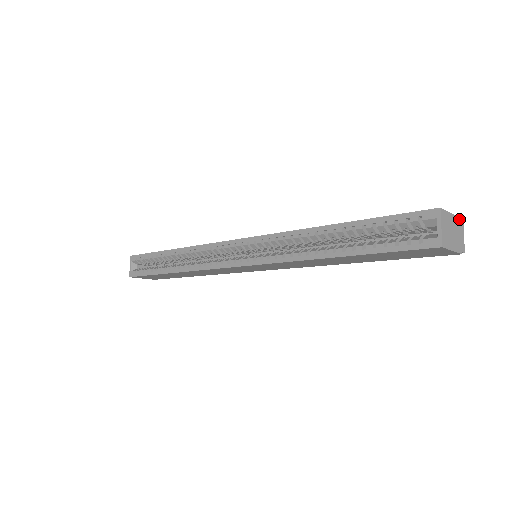
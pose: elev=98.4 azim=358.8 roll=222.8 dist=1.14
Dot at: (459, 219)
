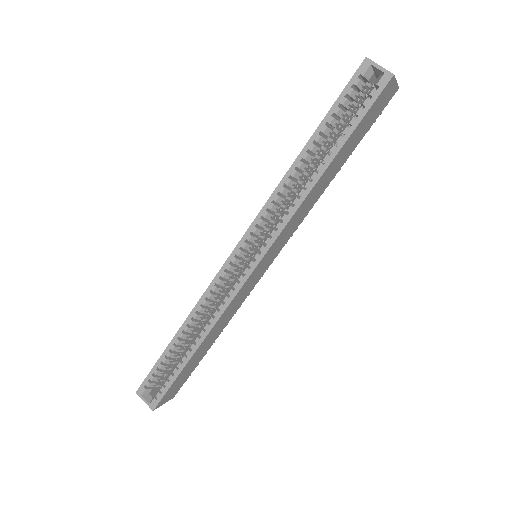
Dot at: occluded
